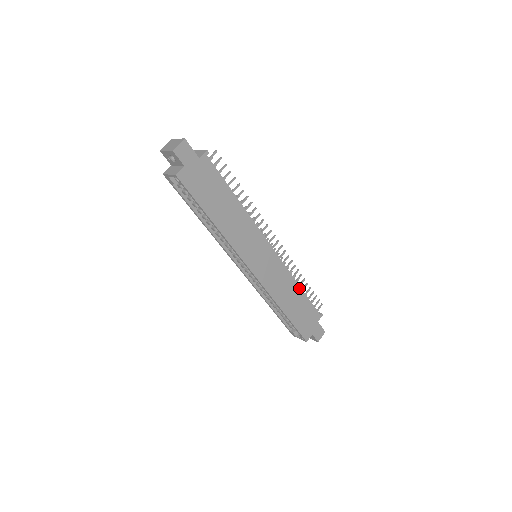
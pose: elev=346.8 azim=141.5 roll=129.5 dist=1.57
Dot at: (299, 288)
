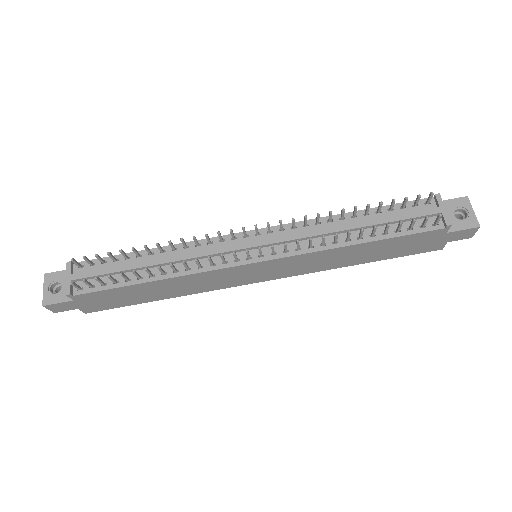
Dot at: (359, 245)
